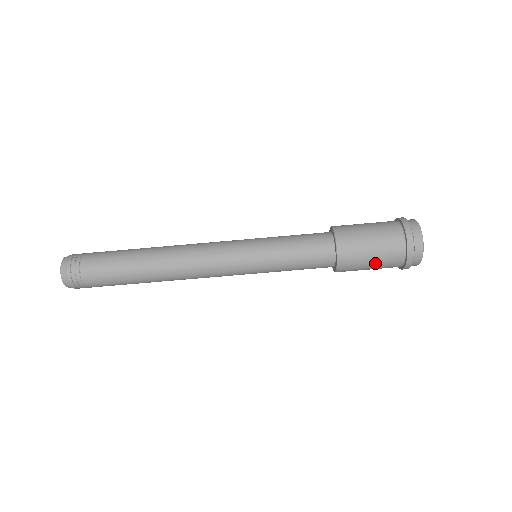
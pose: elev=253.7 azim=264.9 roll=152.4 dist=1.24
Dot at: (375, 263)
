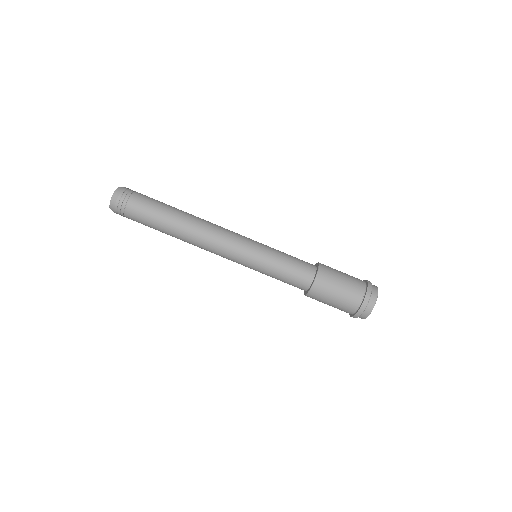
Dot at: (334, 304)
